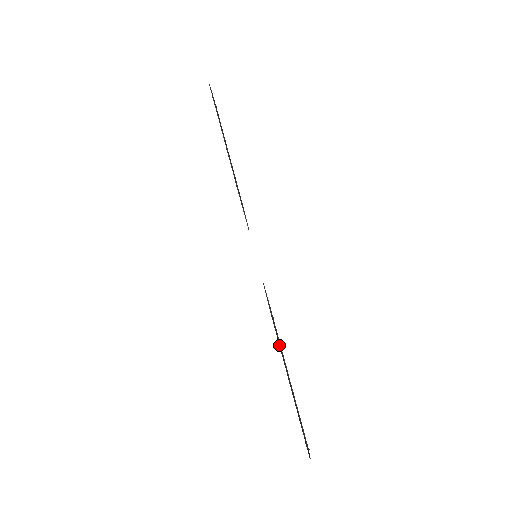
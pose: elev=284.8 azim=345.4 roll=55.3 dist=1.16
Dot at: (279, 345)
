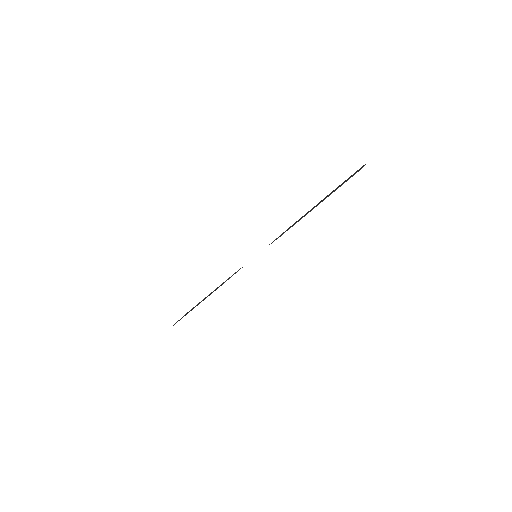
Dot at: occluded
